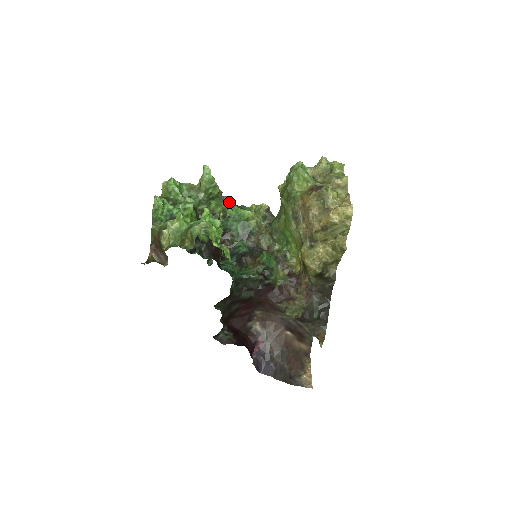
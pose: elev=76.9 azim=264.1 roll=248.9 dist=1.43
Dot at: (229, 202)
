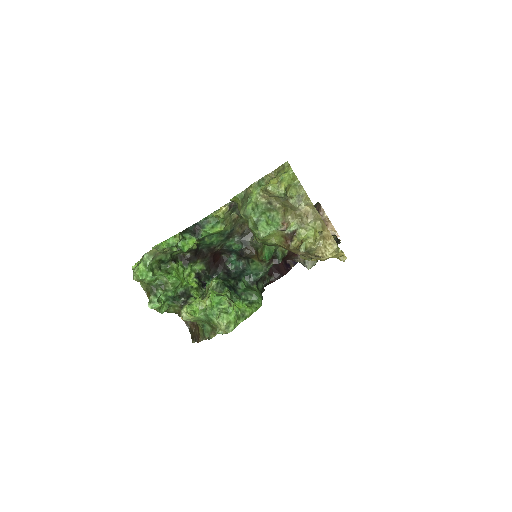
Dot at: (192, 231)
